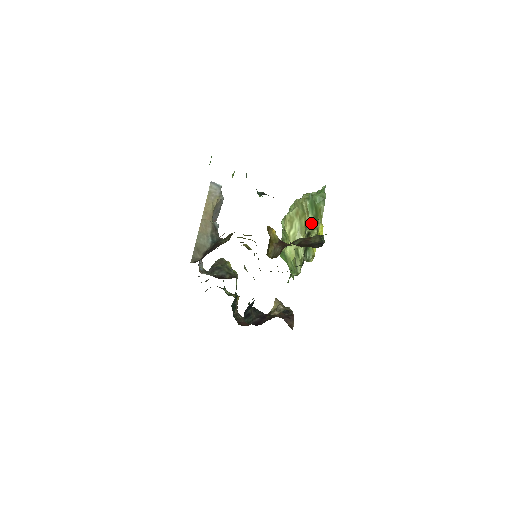
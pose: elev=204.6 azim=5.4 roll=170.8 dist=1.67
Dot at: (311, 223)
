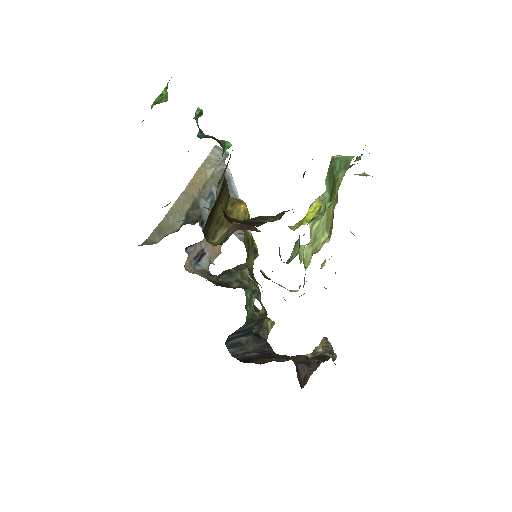
Dot at: (323, 205)
